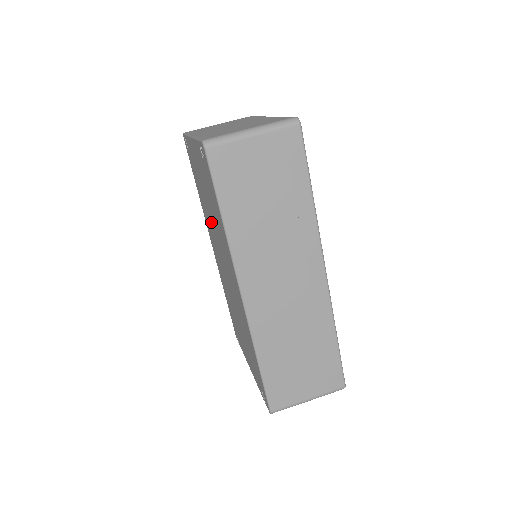
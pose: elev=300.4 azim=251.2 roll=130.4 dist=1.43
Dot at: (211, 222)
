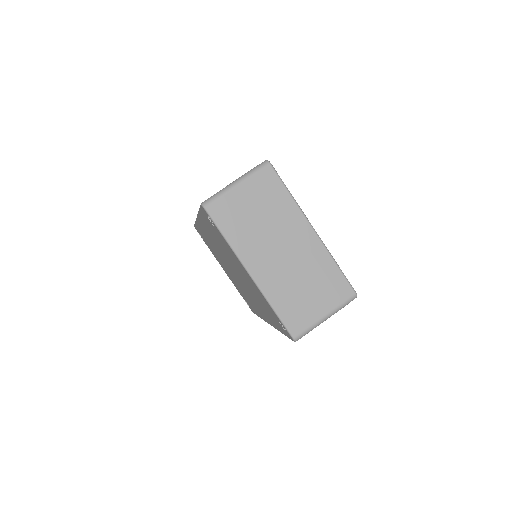
Dot at: (232, 264)
